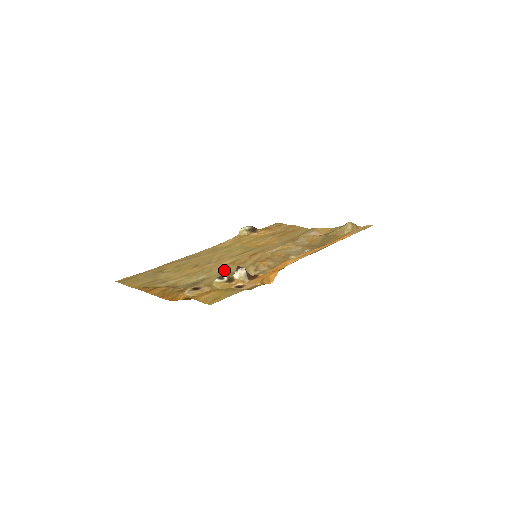
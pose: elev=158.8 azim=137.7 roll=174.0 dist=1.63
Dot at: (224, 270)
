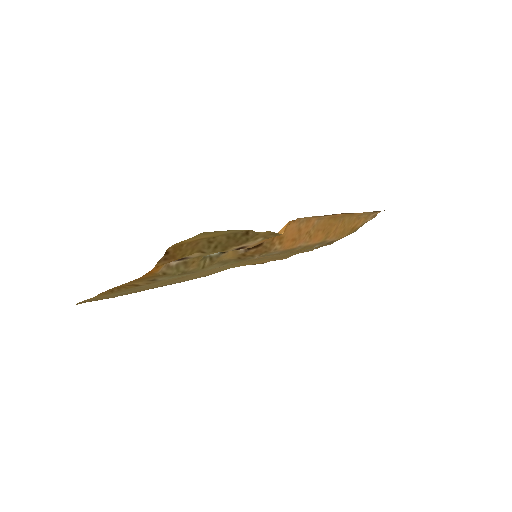
Dot at: occluded
